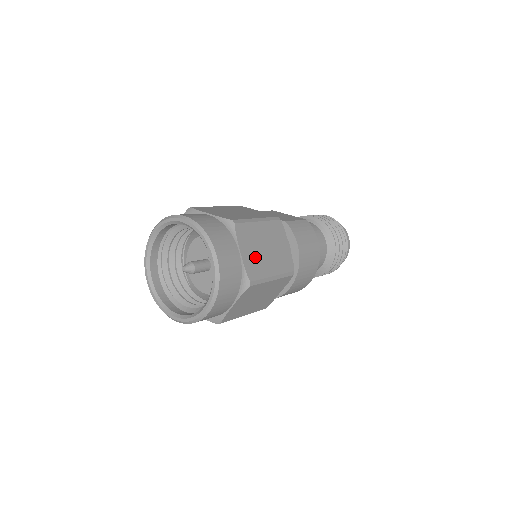
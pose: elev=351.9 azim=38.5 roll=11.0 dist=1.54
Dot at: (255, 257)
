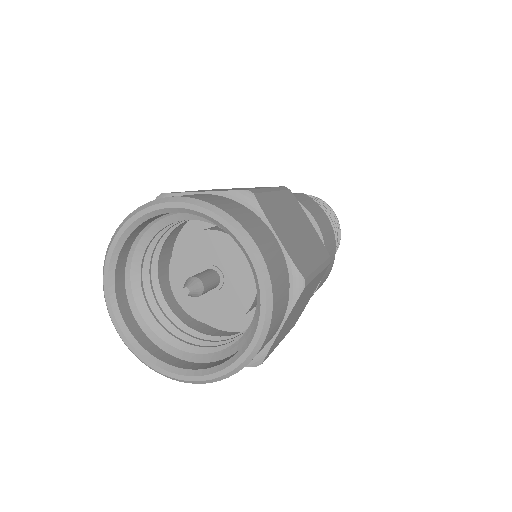
Dot at: (293, 242)
